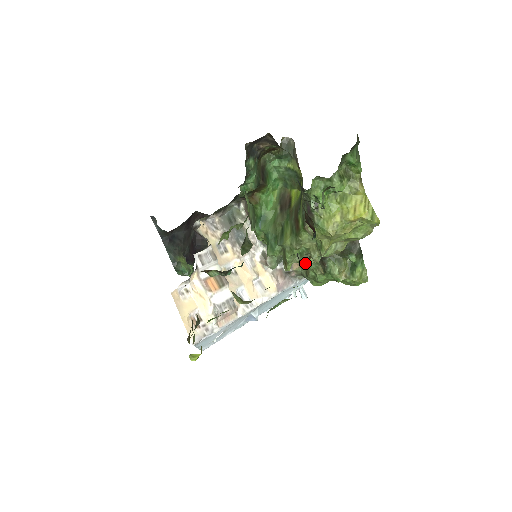
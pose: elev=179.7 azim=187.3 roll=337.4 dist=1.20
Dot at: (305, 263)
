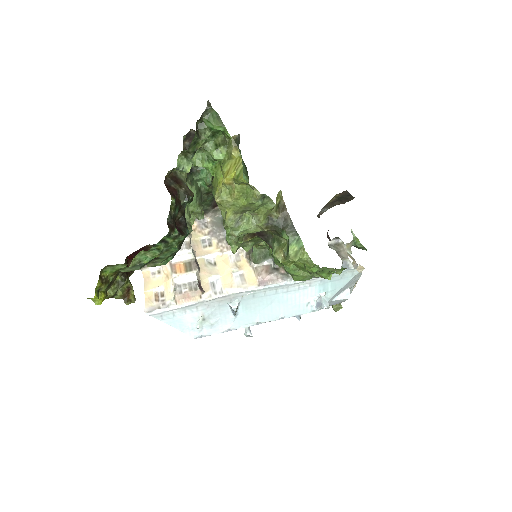
Dot at: (269, 252)
